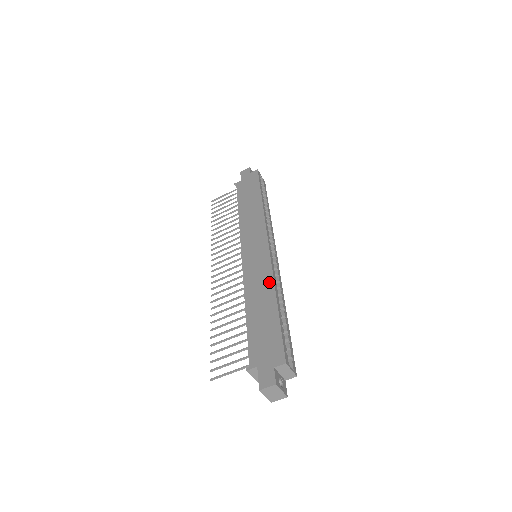
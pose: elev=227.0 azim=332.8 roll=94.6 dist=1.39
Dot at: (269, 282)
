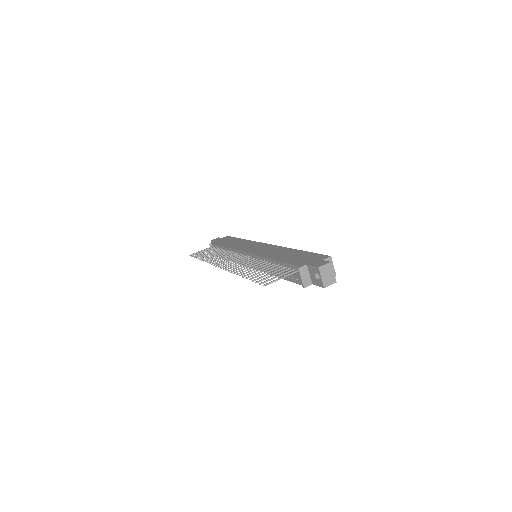
Dot at: (284, 249)
